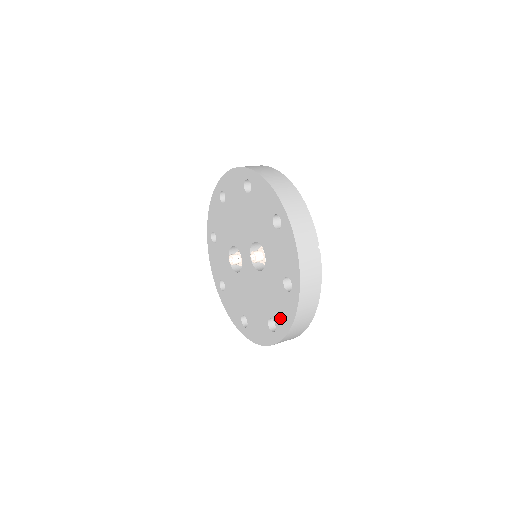
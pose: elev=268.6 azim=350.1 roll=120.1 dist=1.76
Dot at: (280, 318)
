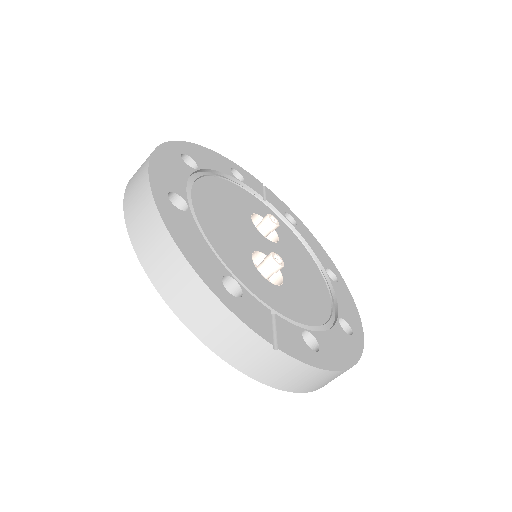
Dot at: occluded
